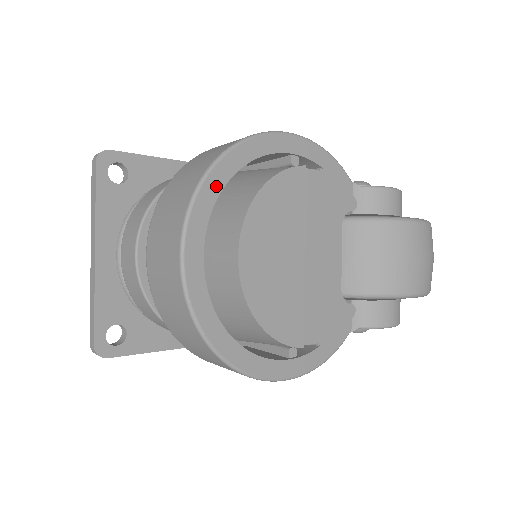
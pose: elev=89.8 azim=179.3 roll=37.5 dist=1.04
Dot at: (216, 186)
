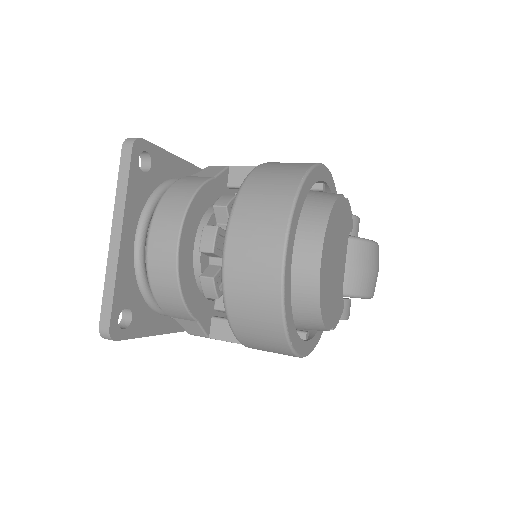
Dot at: (302, 201)
